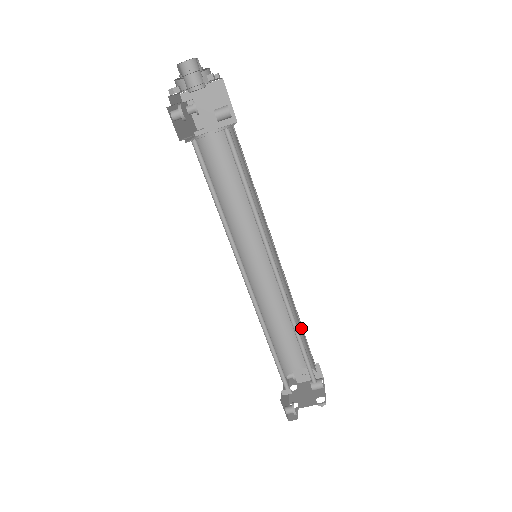
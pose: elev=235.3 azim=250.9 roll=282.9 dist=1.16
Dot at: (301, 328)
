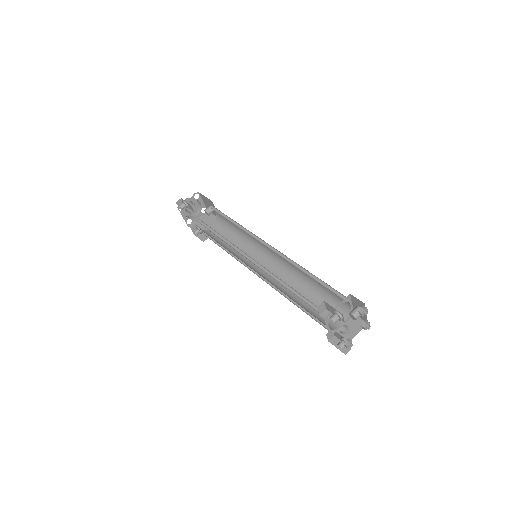
Dot at: (315, 285)
